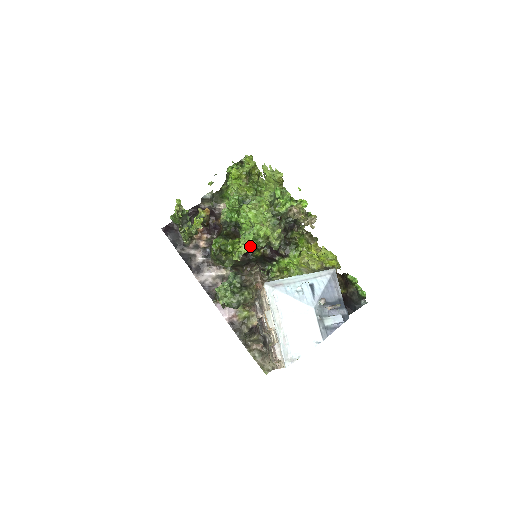
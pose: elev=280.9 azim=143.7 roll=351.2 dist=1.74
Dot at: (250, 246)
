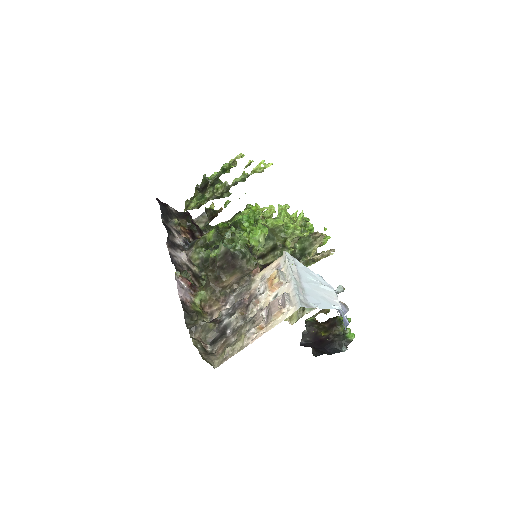
Dot at: occluded
